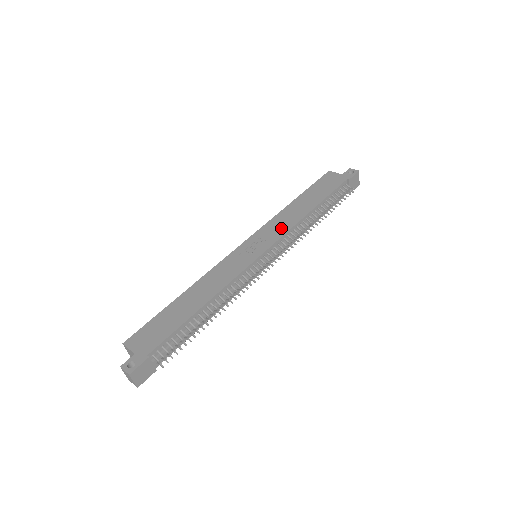
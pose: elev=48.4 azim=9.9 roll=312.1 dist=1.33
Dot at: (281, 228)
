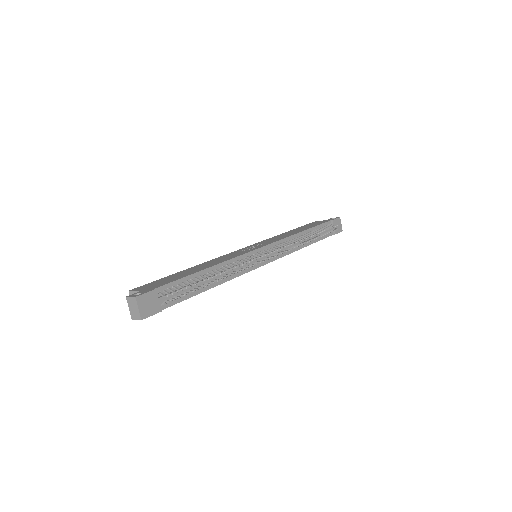
Dot at: (277, 239)
